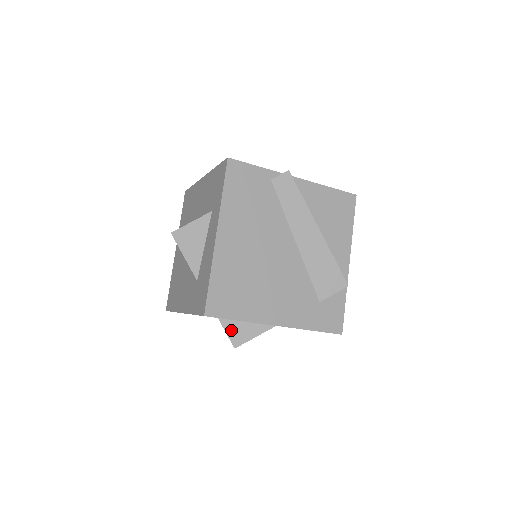
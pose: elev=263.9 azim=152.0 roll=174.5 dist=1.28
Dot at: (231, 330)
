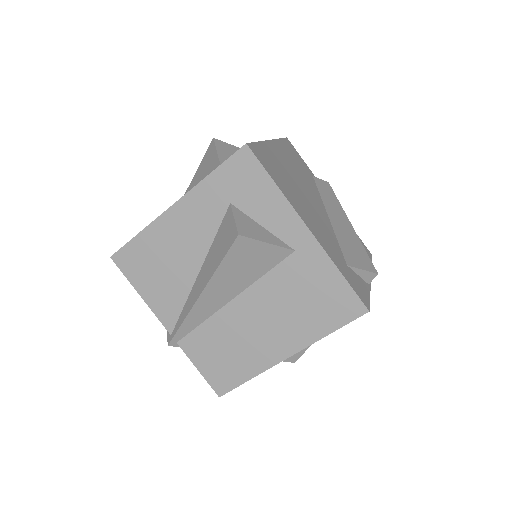
Dot at: (241, 220)
